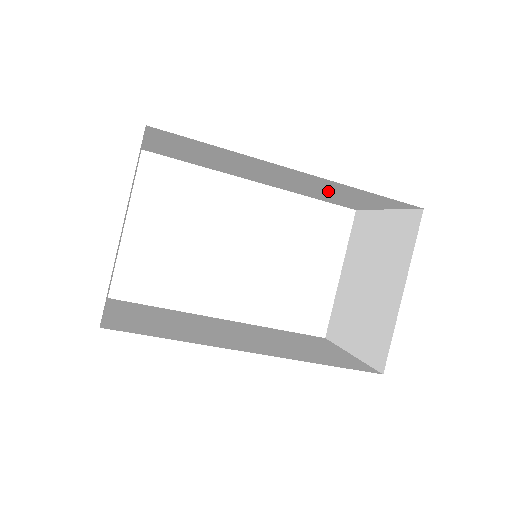
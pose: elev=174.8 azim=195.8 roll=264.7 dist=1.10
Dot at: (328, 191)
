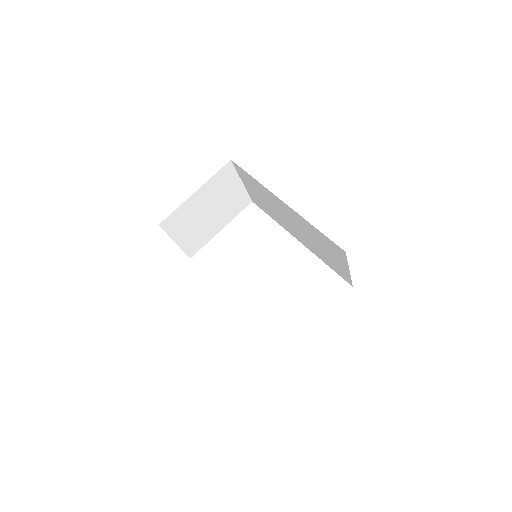
Dot at: (315, 240)
